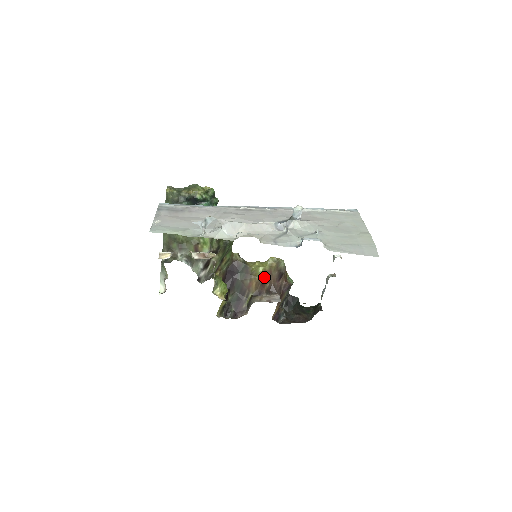
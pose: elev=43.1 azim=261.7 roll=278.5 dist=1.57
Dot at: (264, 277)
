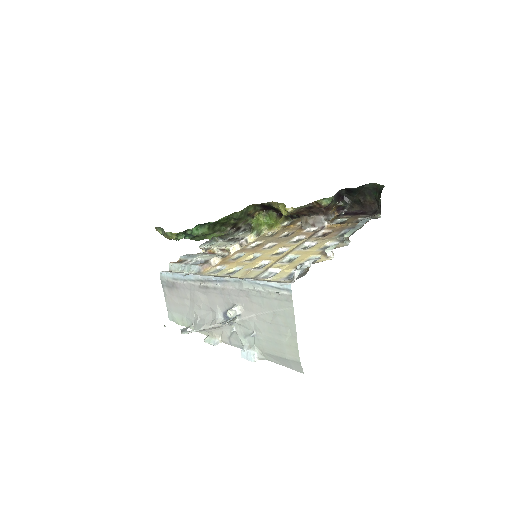
Dot at: (294, 213)
